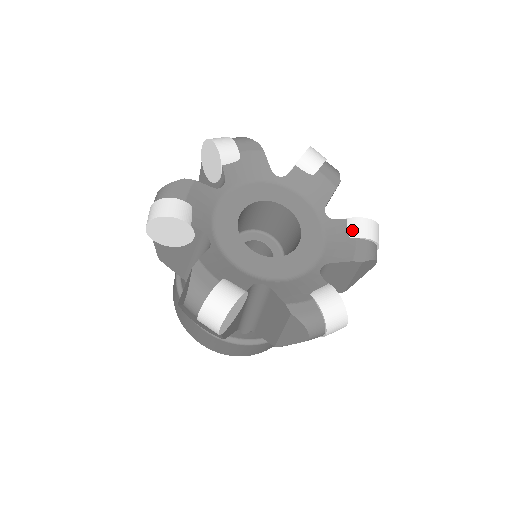
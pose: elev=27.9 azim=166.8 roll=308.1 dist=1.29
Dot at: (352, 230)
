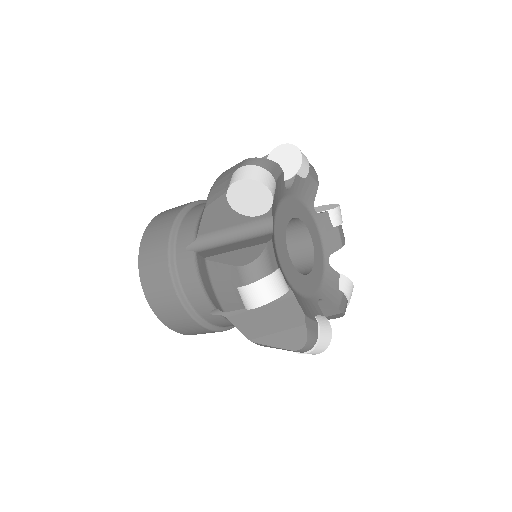
Dot at: (342, 285)
